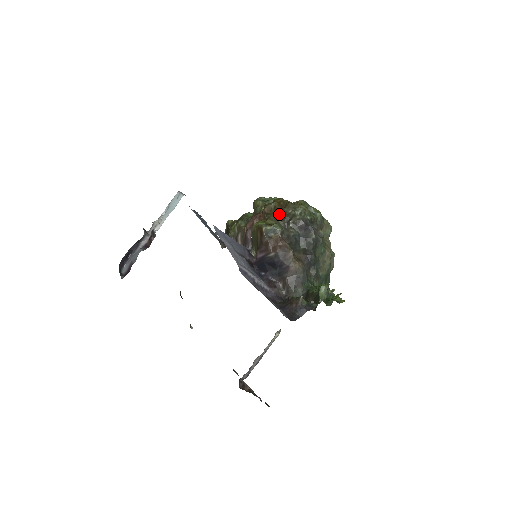
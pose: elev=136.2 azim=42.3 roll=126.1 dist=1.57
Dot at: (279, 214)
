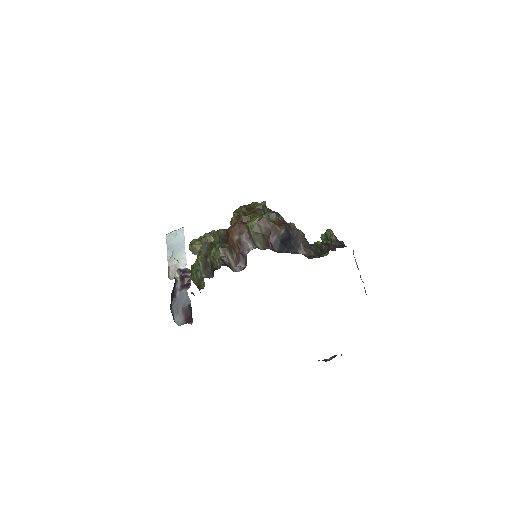
Dot at: (256, 211)
